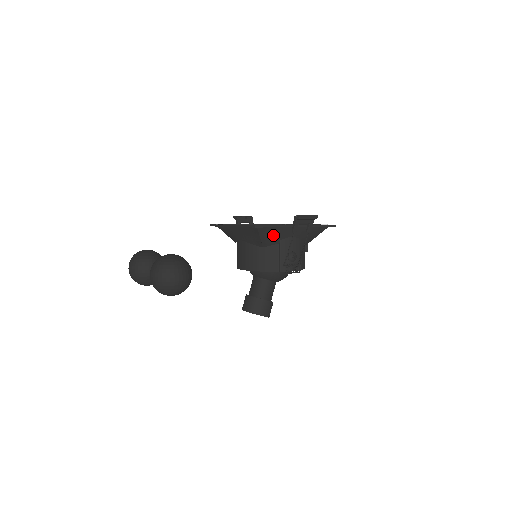
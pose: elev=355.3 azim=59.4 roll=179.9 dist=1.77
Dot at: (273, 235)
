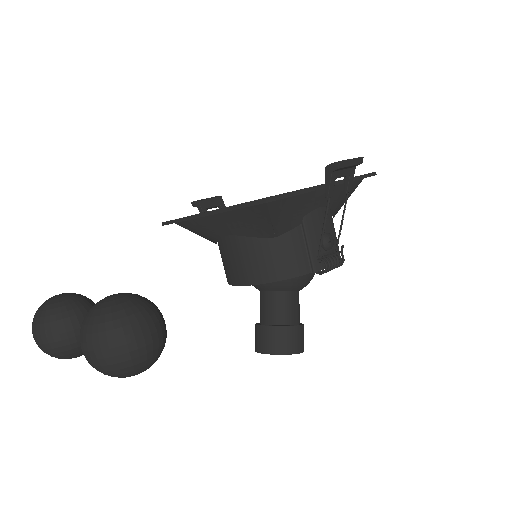
Dot at: (291, 211)
